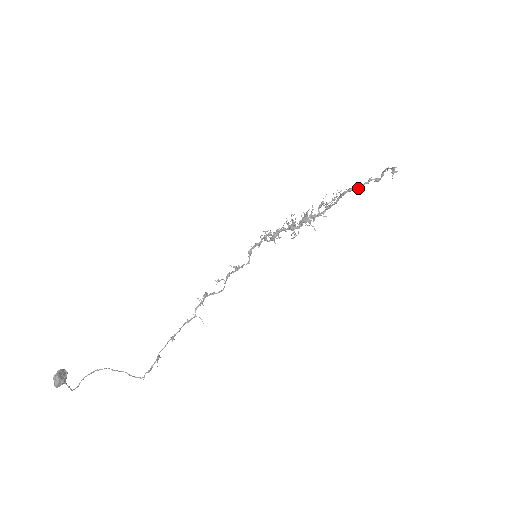
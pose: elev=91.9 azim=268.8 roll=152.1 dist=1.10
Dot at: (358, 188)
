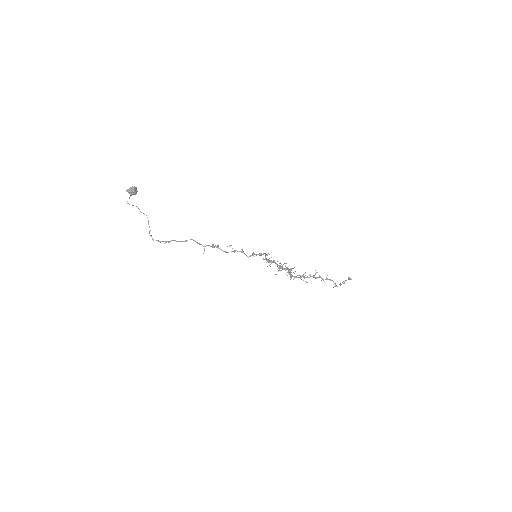
Dot at: (325, 279)
